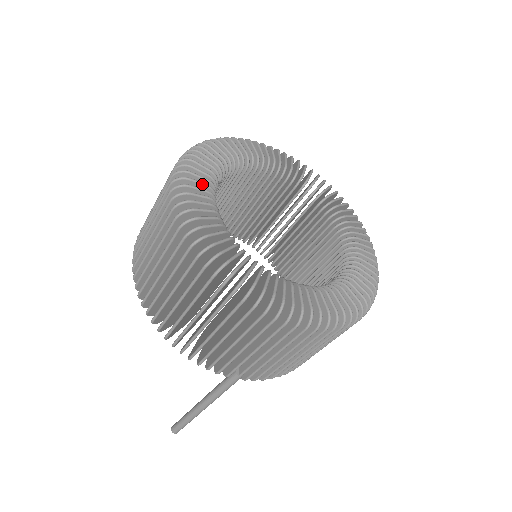
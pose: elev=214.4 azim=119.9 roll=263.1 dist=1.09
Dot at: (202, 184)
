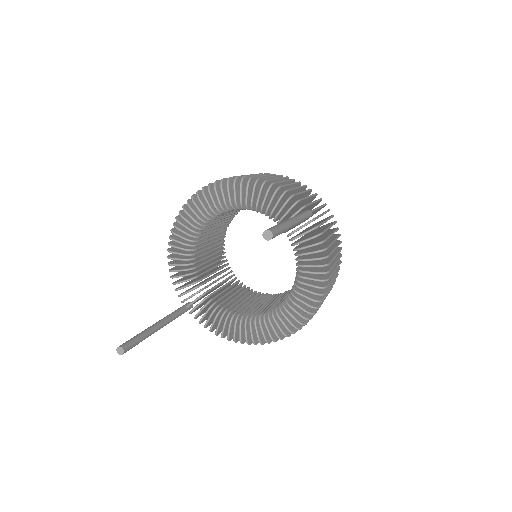
Dot at: occluded
